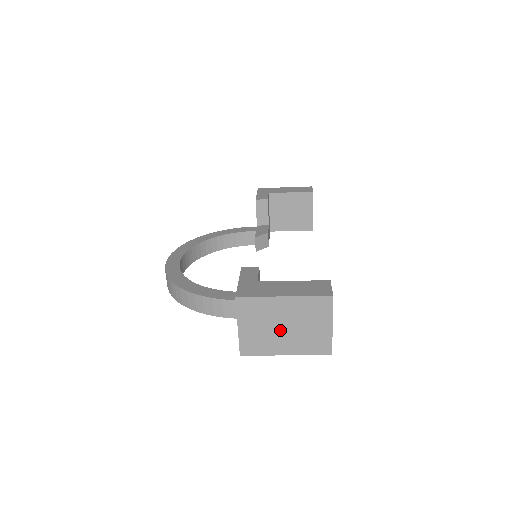
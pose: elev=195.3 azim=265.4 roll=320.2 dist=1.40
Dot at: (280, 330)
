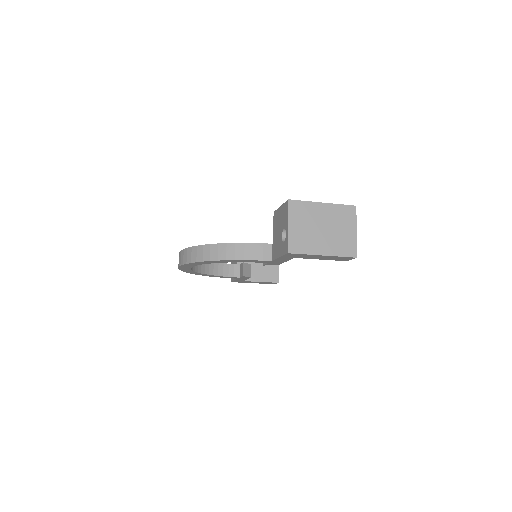
Dot at: (319, 231)
